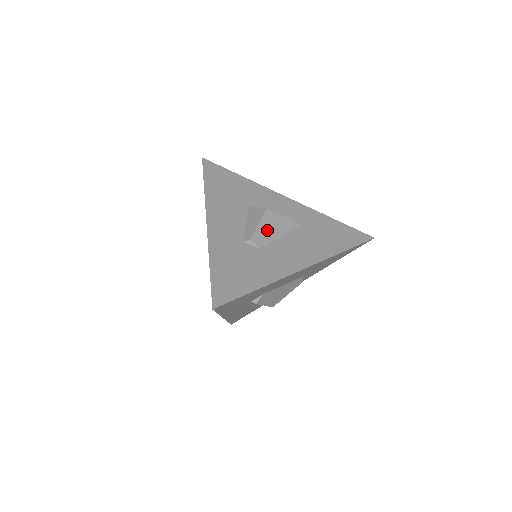
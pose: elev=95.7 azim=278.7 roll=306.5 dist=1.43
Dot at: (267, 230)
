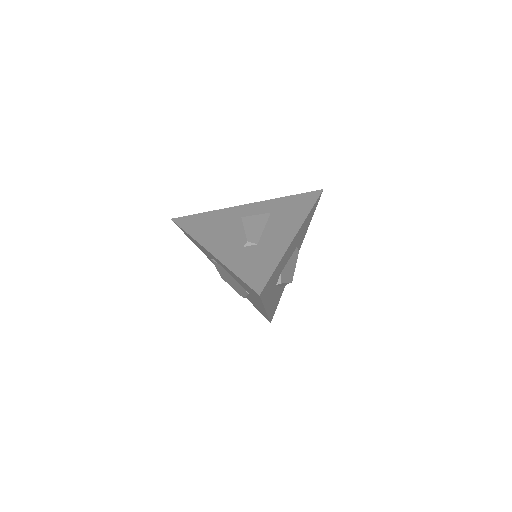
Dot at: (253, 230)
